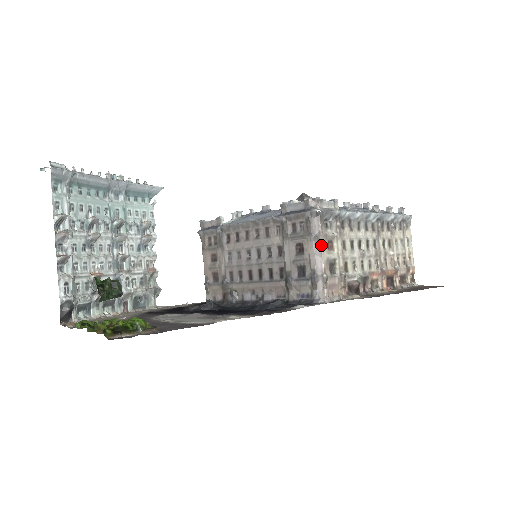
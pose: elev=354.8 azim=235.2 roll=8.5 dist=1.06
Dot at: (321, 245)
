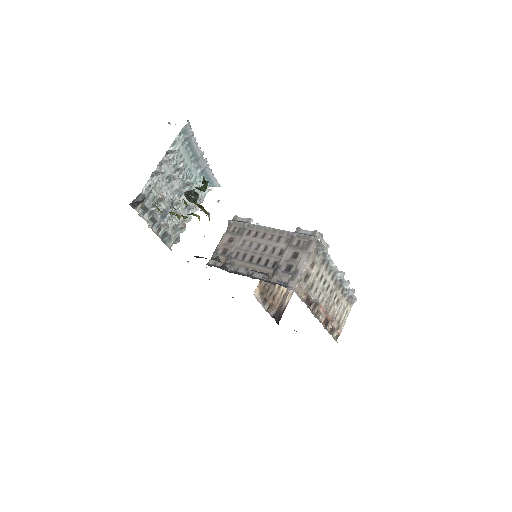
Dot at: (309, 259)
